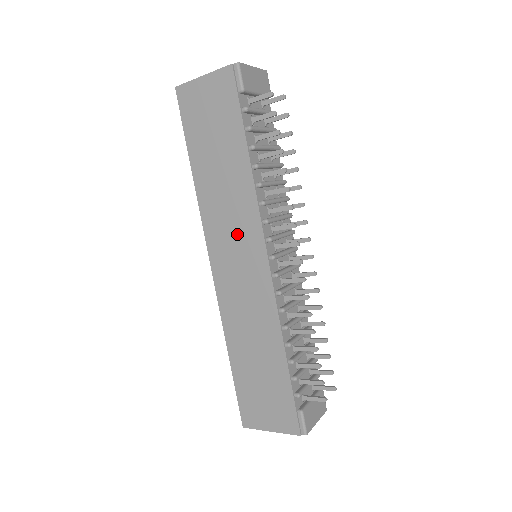
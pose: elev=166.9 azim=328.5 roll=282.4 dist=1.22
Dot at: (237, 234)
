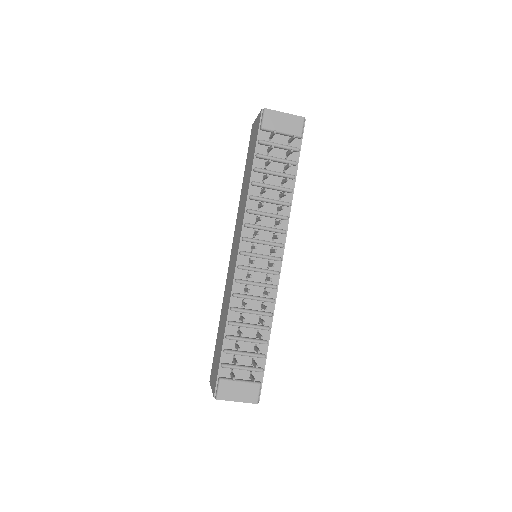
Dot at: (238, 231)
